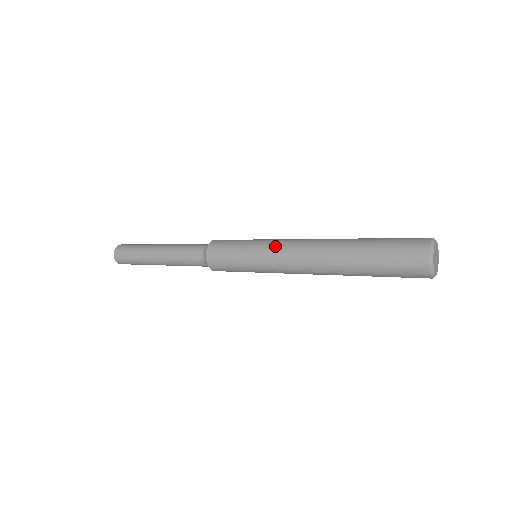
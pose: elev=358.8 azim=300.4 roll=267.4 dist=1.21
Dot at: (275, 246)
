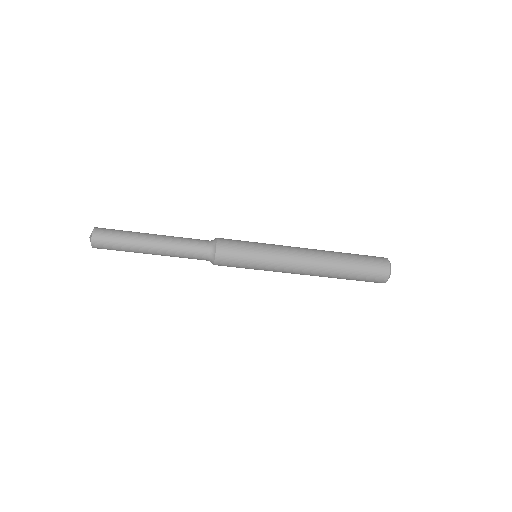
Dot at: (282, 252)
